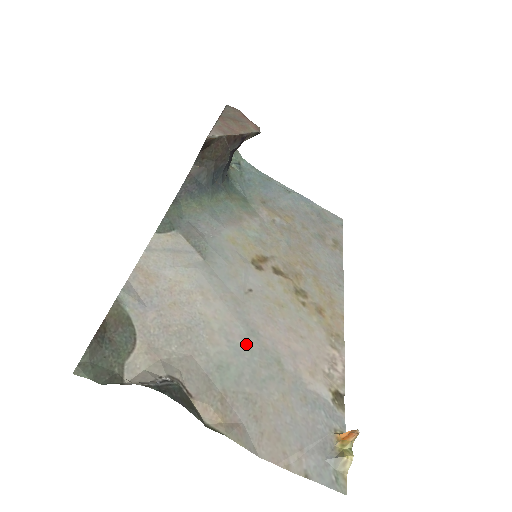
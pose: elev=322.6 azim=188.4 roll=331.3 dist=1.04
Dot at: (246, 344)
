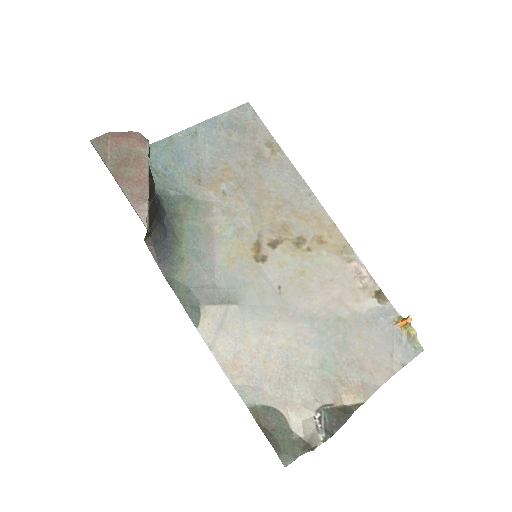
Dot at: (317, 332)
